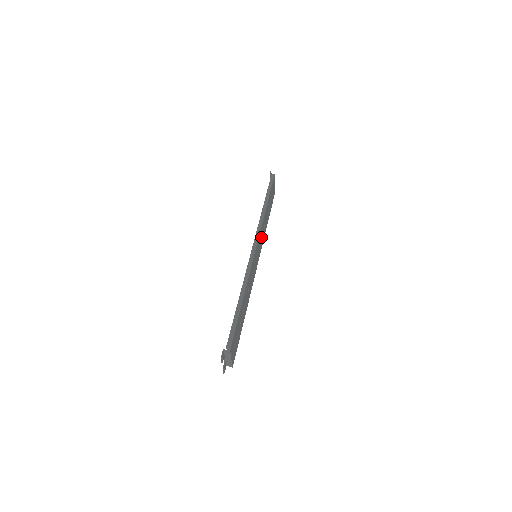
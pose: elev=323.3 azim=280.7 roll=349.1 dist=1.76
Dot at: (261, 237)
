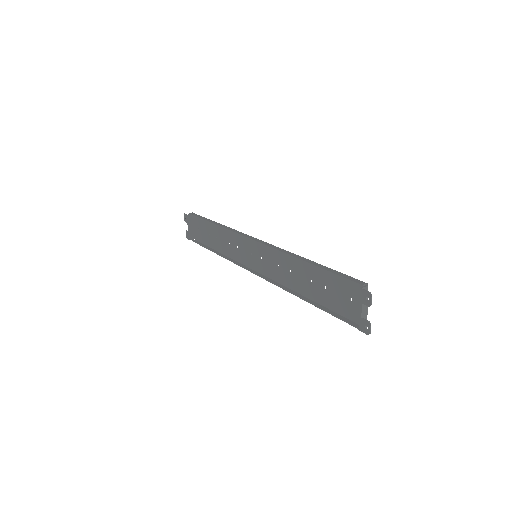
Dot at: (239, 247)
